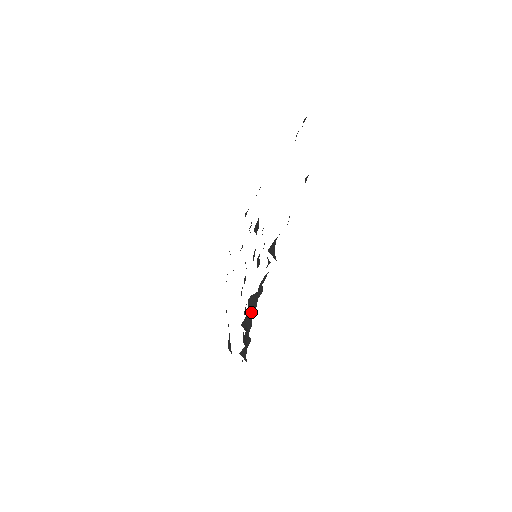
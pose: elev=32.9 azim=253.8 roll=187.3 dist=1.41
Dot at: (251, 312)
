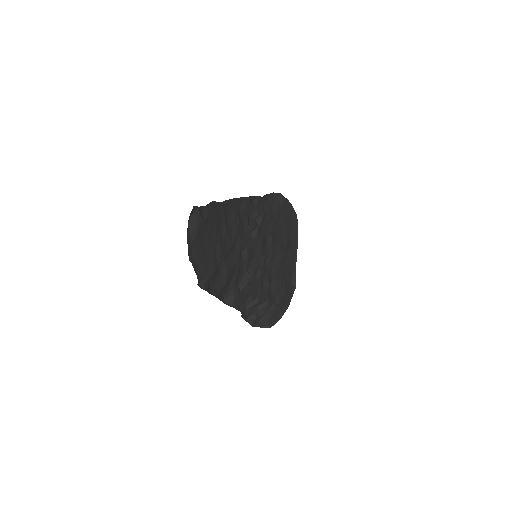
Dot at: (259, 303)
